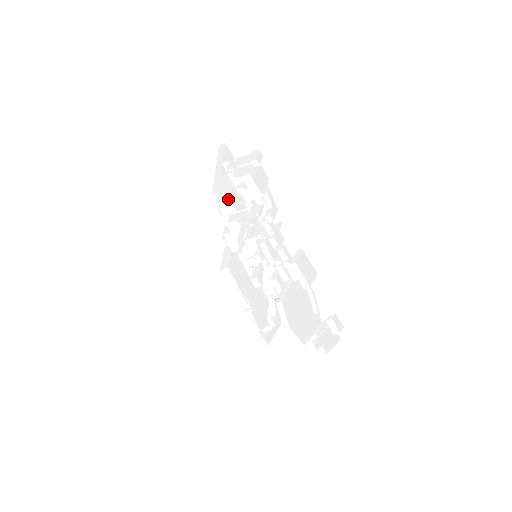
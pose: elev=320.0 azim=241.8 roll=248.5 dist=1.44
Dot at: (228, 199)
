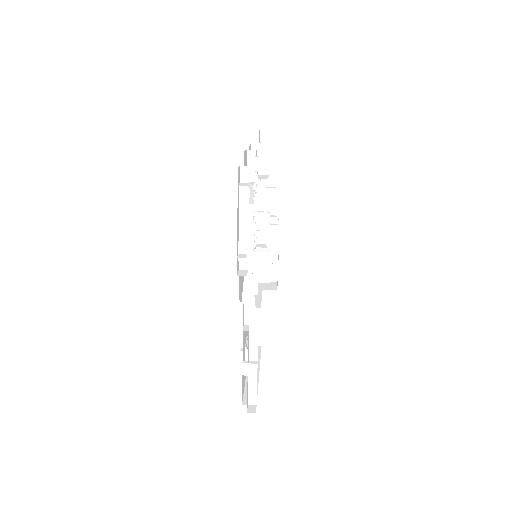
Dot at: occluded
